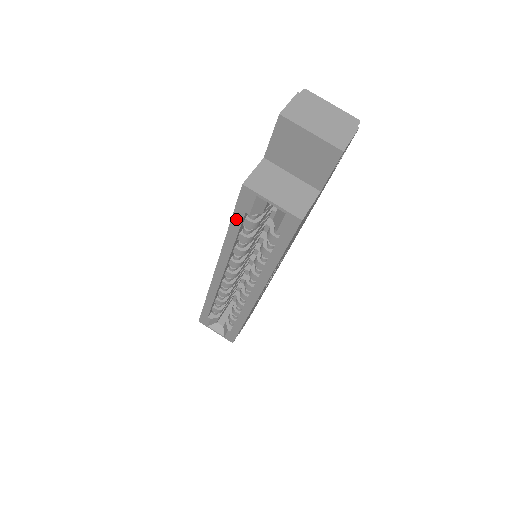
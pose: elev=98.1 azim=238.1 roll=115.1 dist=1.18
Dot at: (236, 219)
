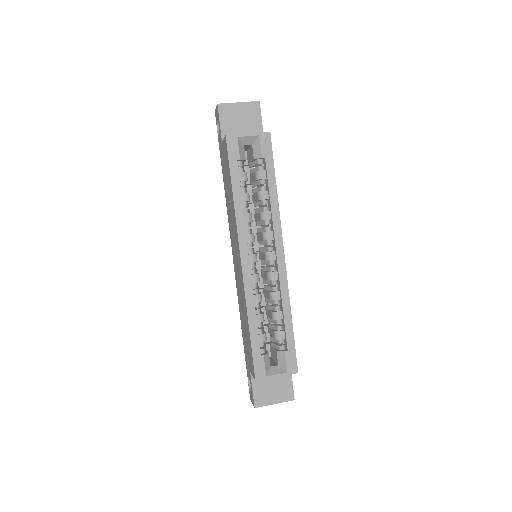
Dot at: (234, 173)
